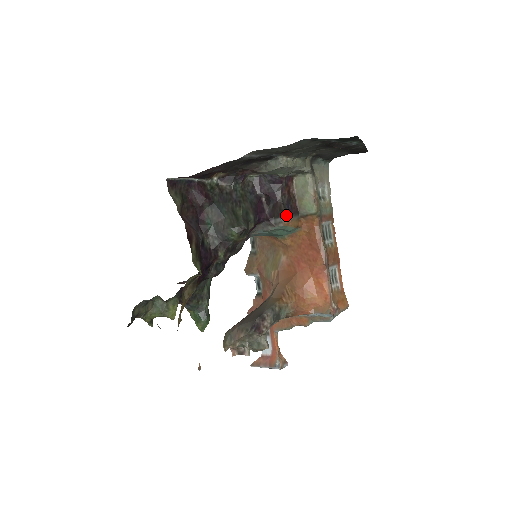
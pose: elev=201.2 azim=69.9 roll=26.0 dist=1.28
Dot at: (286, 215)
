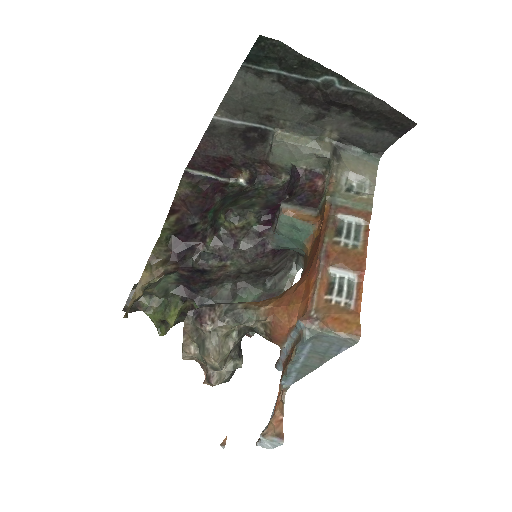
Dot at: (288, 202)
